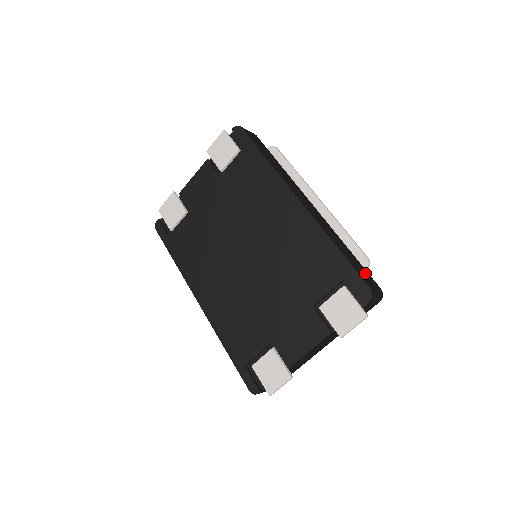
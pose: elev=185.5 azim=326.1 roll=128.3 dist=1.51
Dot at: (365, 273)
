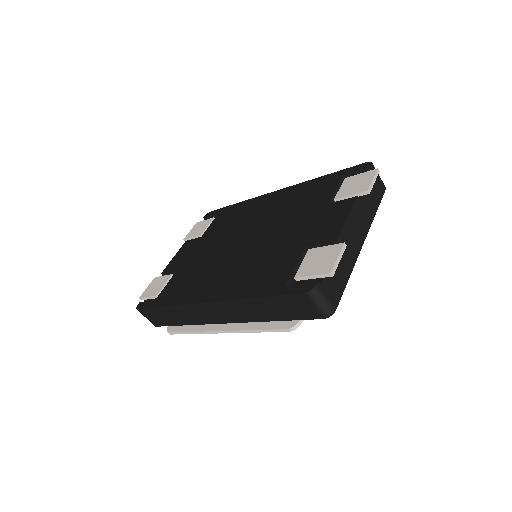
Dot at: occluded
